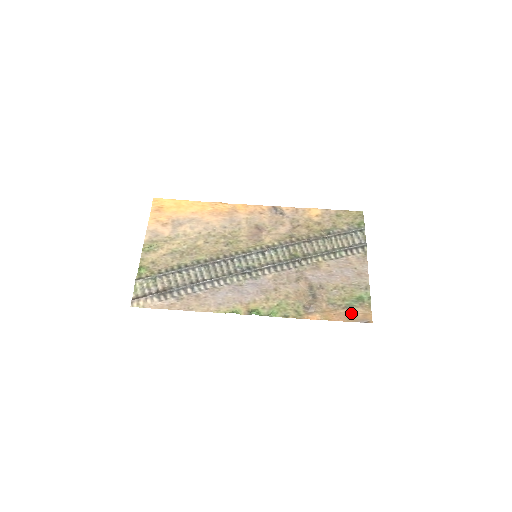
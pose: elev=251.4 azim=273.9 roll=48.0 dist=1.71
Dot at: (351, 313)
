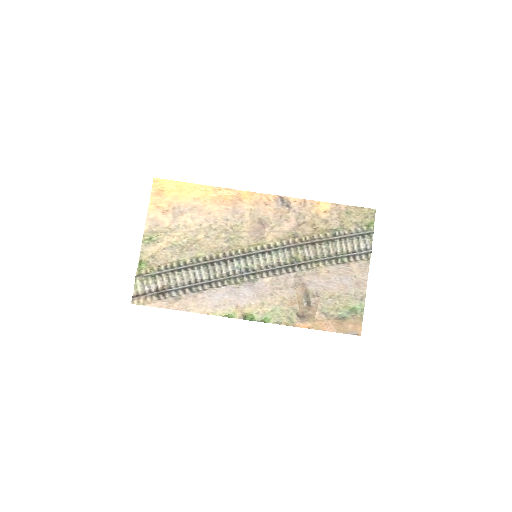
Dot at: (342, 324)
